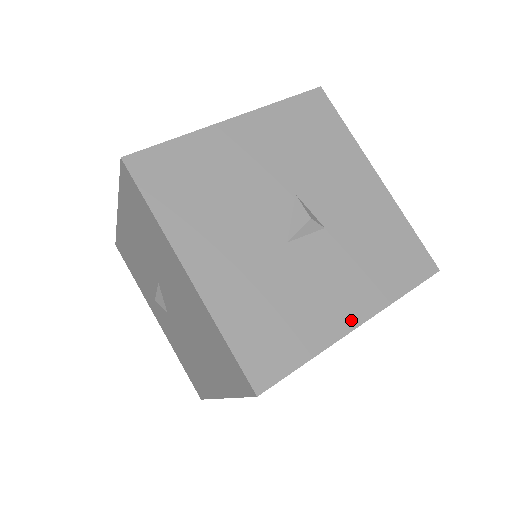
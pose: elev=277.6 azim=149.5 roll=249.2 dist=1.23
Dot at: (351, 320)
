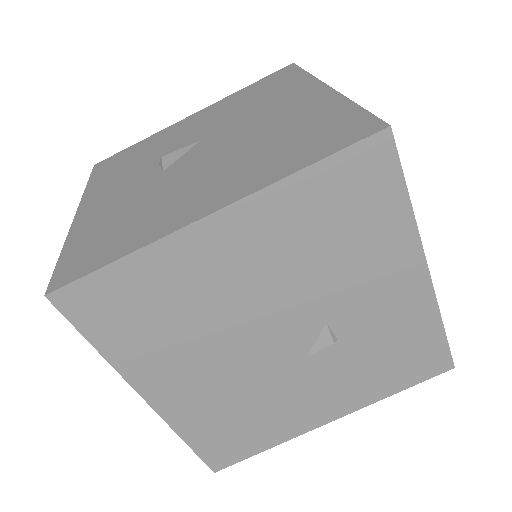
Dot at: occluded
